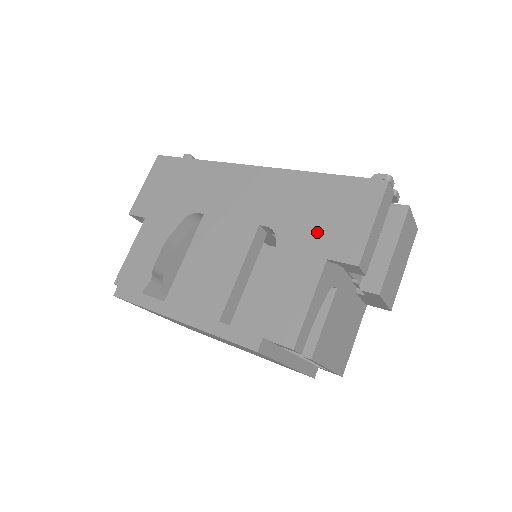
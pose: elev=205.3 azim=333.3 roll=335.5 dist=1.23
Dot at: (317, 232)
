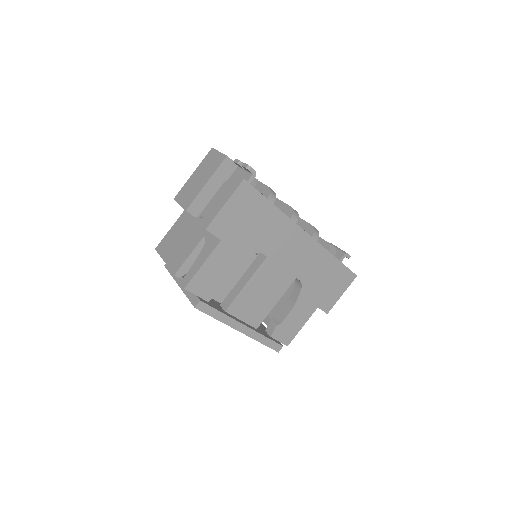
Dot at: (320, 292)
